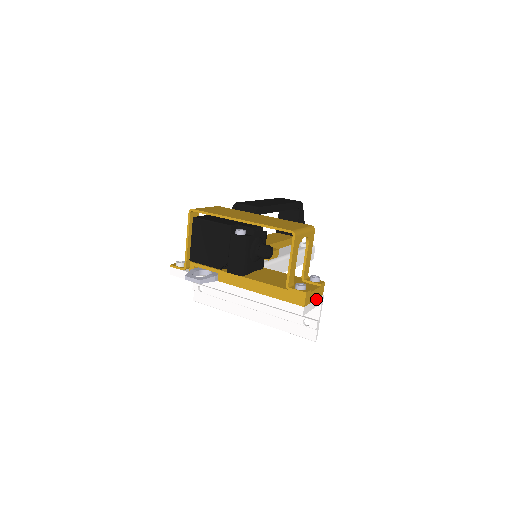
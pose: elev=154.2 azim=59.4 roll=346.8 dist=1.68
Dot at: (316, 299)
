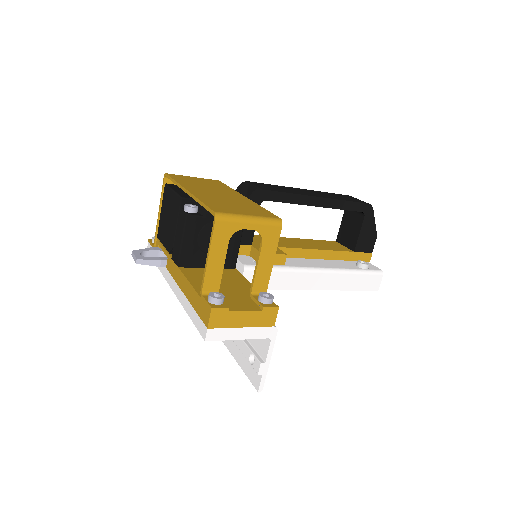
Dot at: (251, 327)
